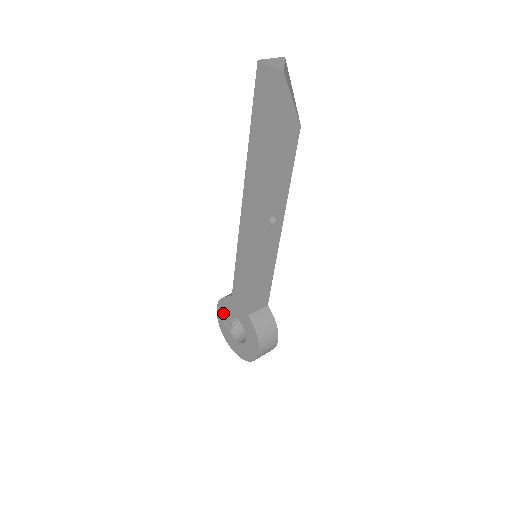
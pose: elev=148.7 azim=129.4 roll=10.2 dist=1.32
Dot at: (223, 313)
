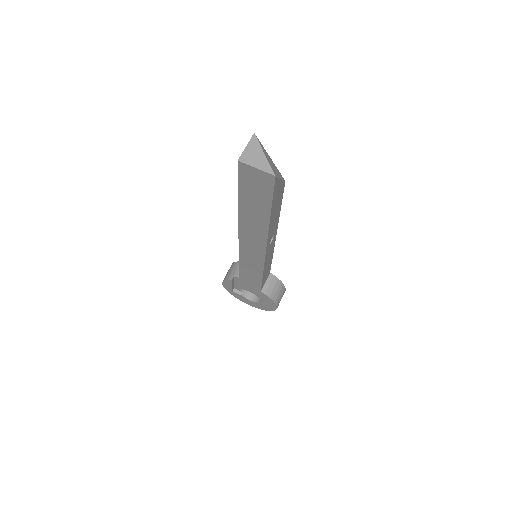
Dot at: (231, 287)
